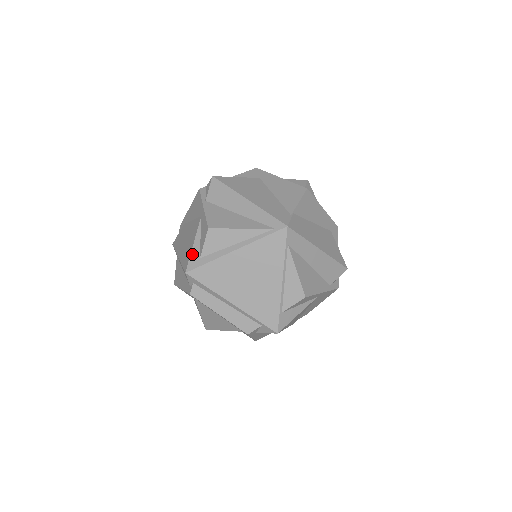
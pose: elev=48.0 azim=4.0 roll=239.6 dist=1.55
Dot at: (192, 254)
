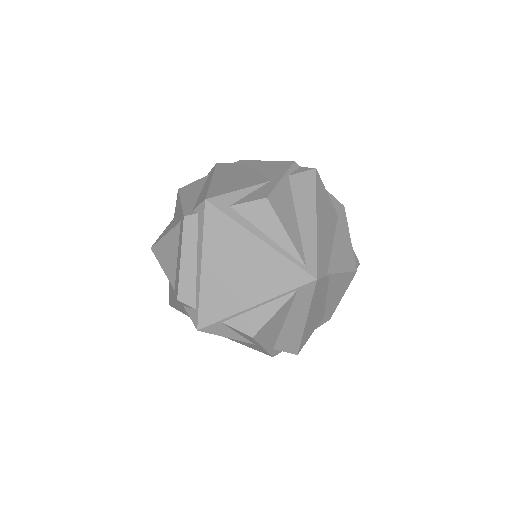
Dot at: (228, 195)
